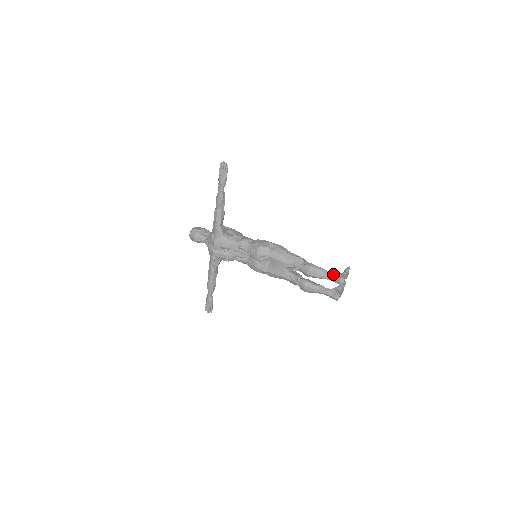
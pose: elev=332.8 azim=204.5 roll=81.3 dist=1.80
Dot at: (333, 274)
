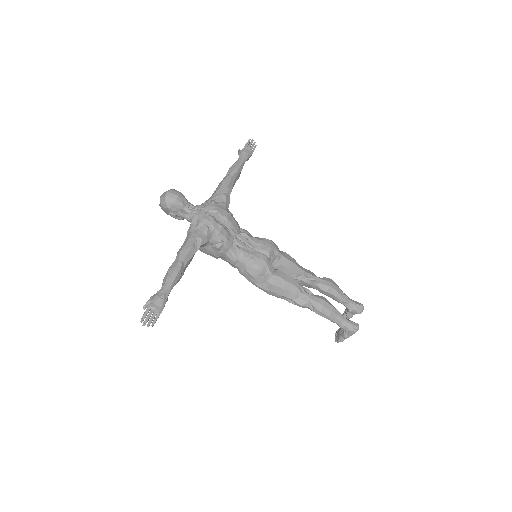
Dot at: occluded
